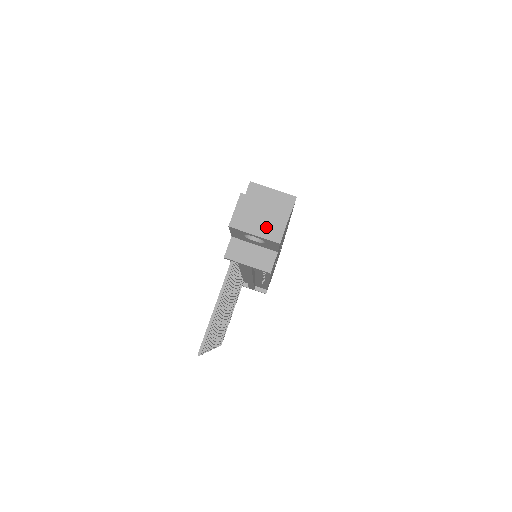
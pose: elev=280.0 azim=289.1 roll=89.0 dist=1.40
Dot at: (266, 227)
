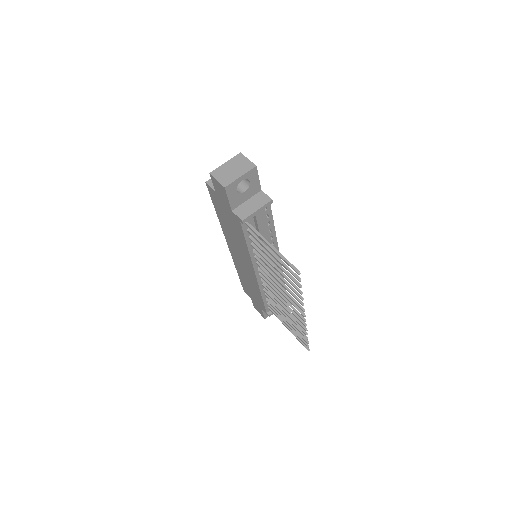
Dot at: (241, 169)
